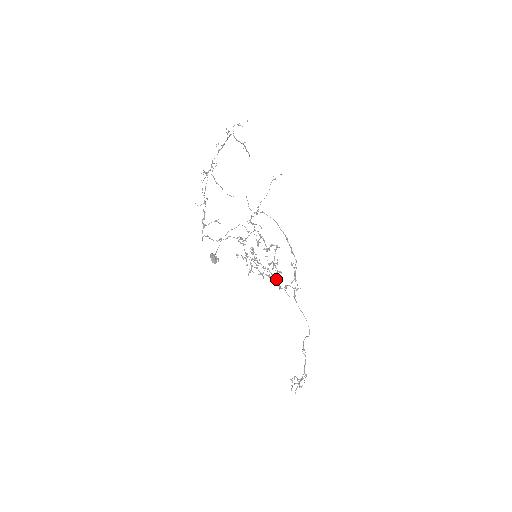
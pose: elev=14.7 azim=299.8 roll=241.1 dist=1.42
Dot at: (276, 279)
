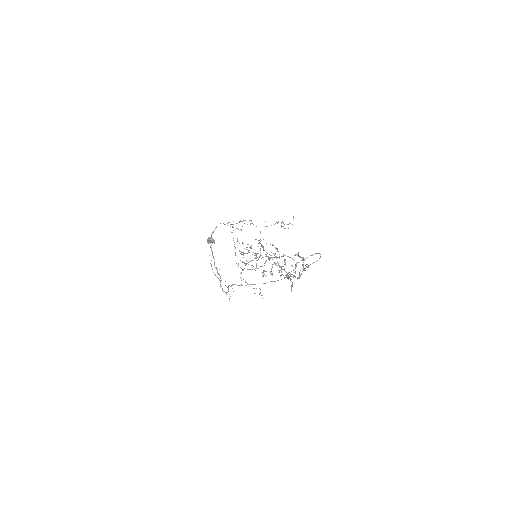
Dot at: (278, 257)
